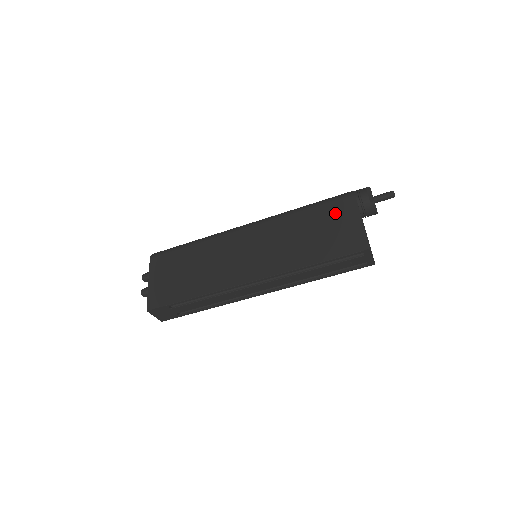
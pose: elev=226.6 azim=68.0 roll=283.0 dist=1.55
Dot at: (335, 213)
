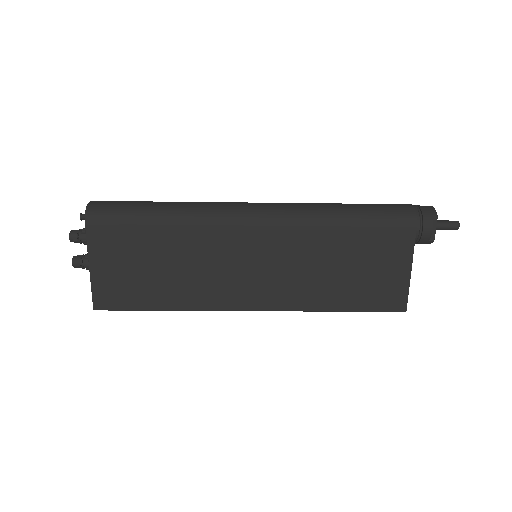
Dot at: (383, 247)
